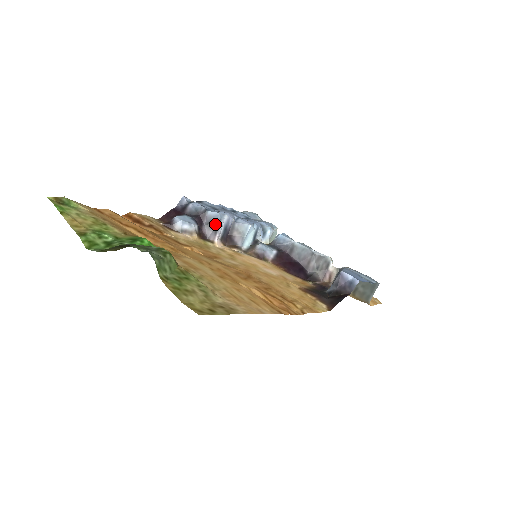
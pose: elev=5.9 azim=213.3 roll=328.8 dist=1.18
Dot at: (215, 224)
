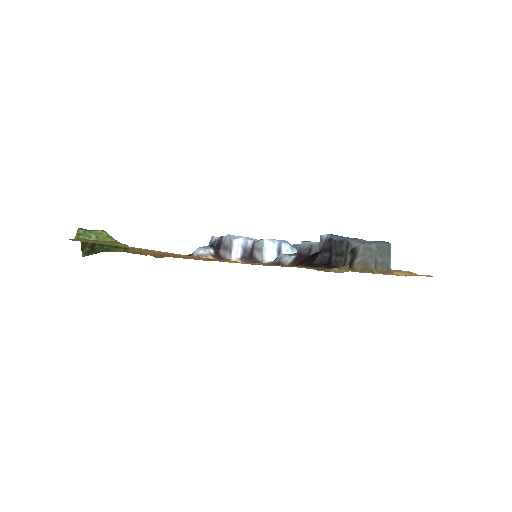
Dot at: (228, 245)
